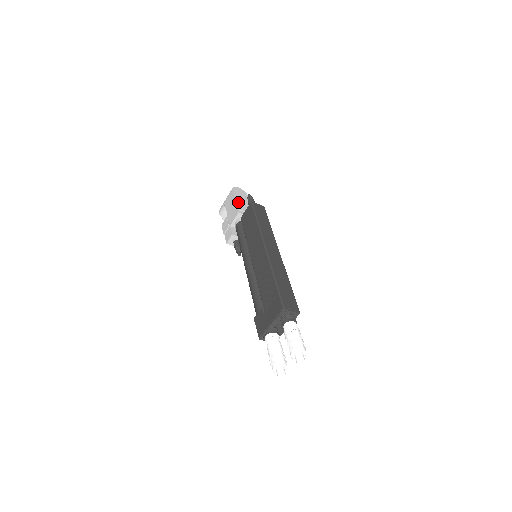
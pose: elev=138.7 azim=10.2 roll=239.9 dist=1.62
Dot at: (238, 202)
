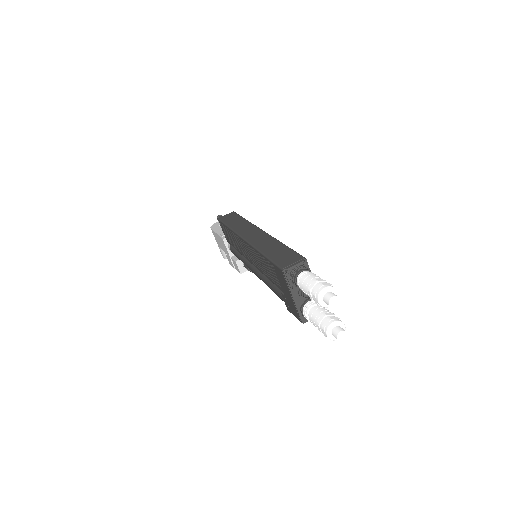
Dot at: (219, 232)
